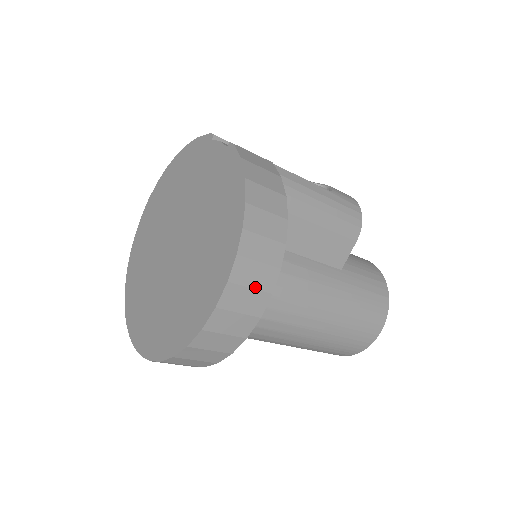
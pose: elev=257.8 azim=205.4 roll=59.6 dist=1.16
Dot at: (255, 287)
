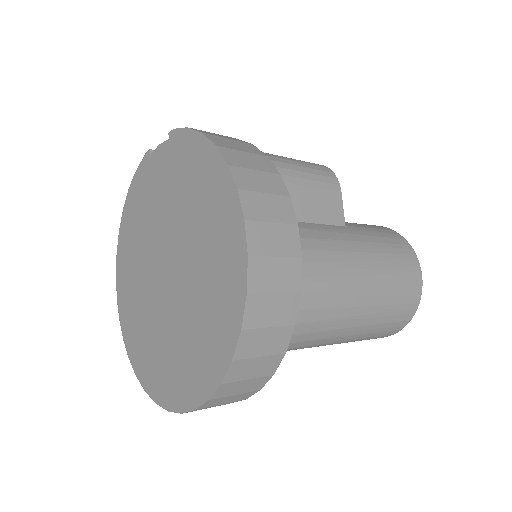
Dot at: (276, 221)
